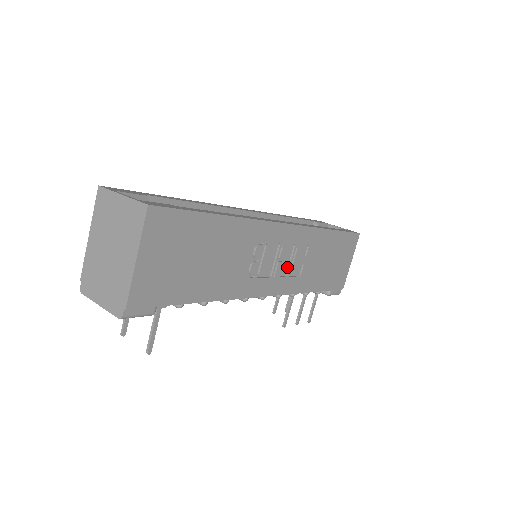
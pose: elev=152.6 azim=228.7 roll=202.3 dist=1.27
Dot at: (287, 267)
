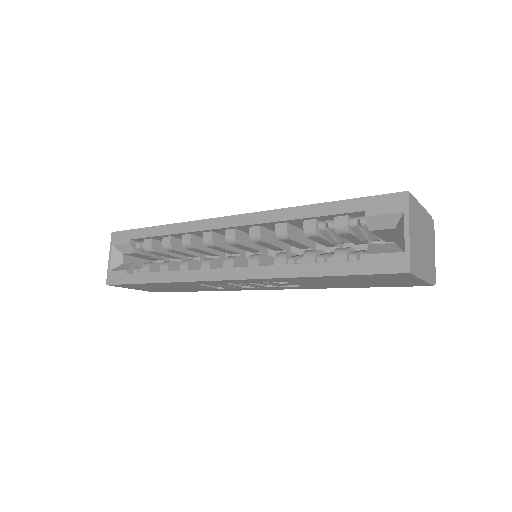
Dot at: occluded
